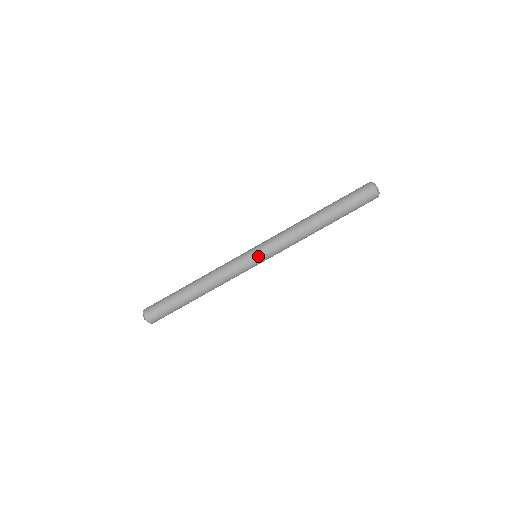
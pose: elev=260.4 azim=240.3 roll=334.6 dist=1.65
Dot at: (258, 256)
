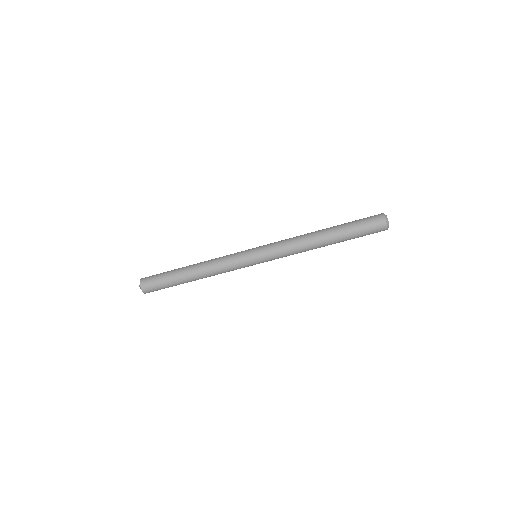
Dot at: occluded
